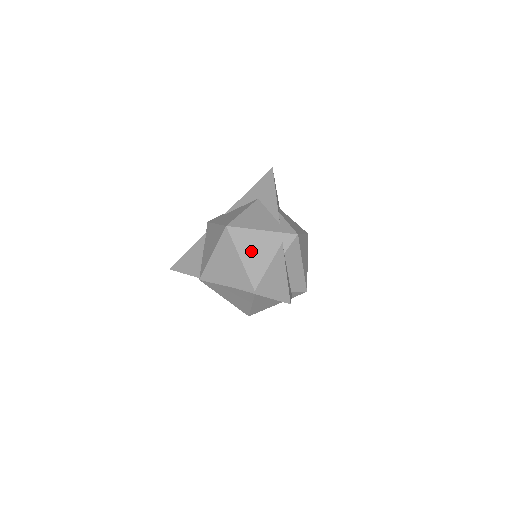
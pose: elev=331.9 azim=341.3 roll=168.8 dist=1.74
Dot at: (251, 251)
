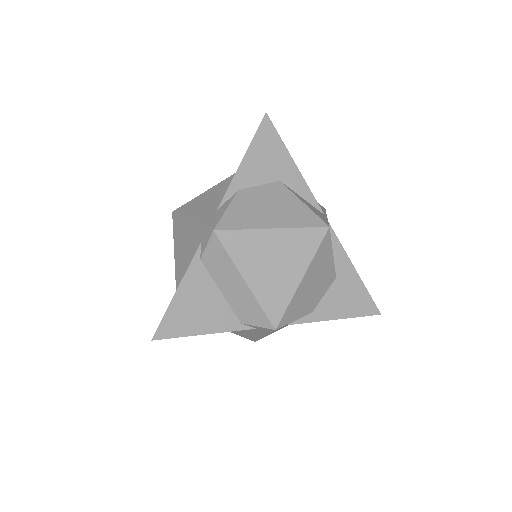
Dot at: (181, 250)
